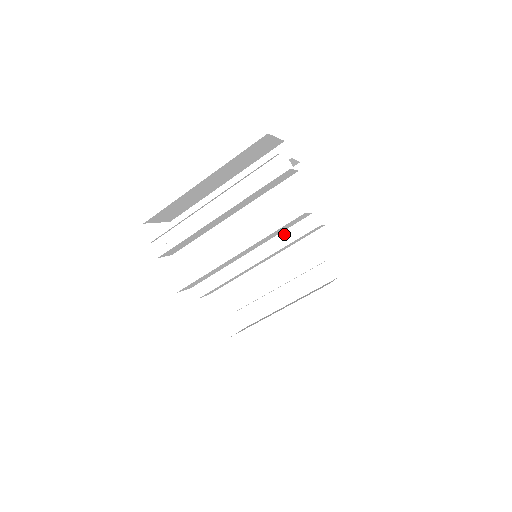
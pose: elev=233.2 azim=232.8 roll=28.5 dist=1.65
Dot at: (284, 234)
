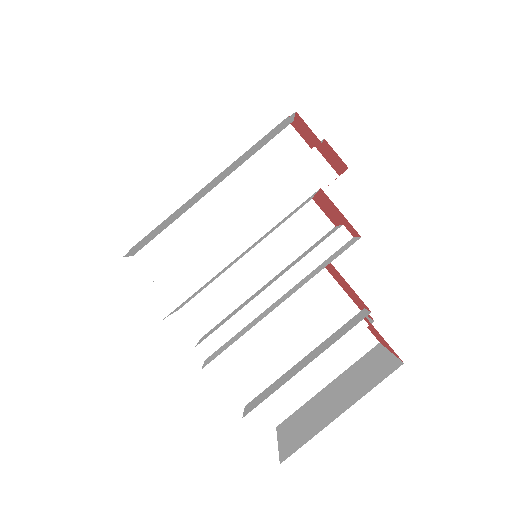
Dot at: occluded
